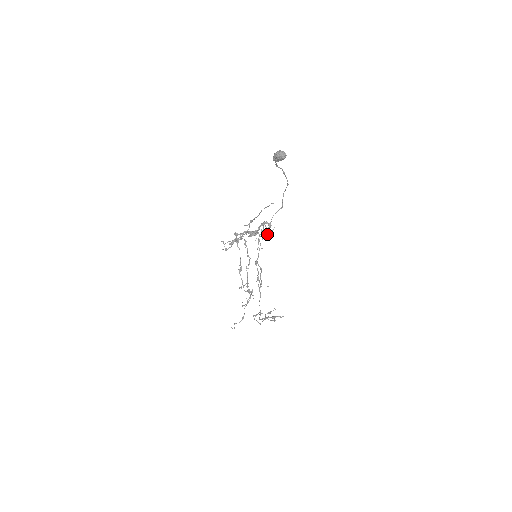
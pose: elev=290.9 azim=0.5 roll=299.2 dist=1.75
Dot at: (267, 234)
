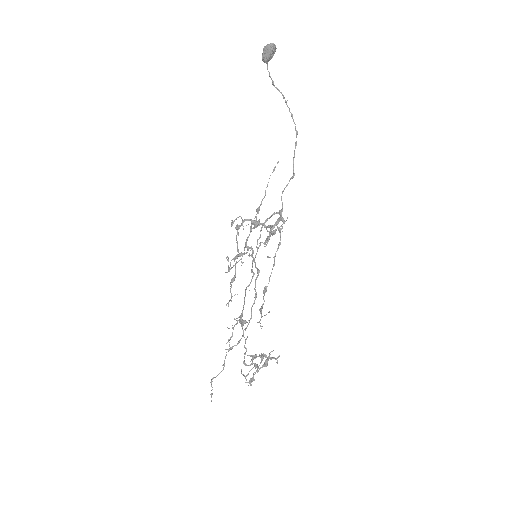
Dot at: occluded
